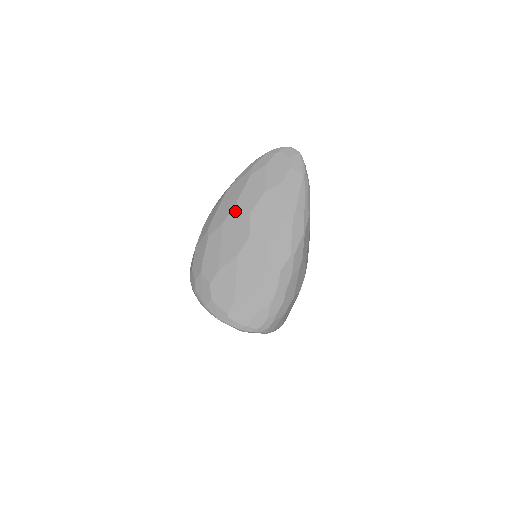
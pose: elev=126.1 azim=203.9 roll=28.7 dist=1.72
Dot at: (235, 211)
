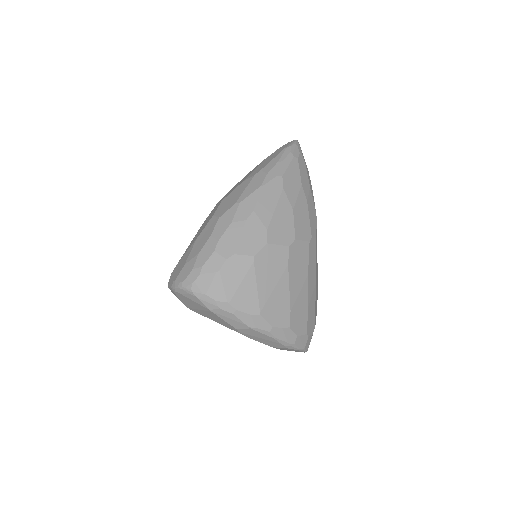
Dot at: occluded
